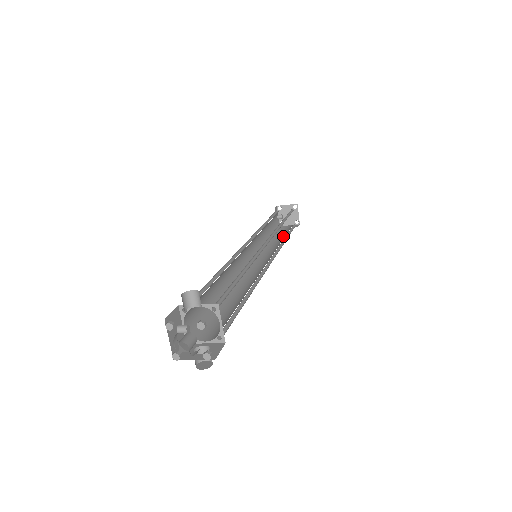
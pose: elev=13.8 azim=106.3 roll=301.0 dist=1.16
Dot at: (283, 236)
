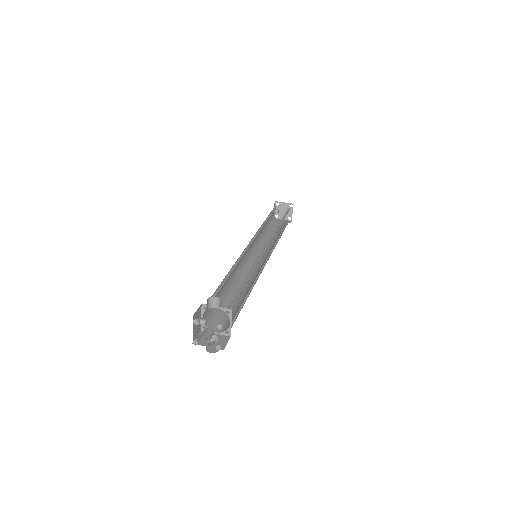
Dot at: (277, 233)
